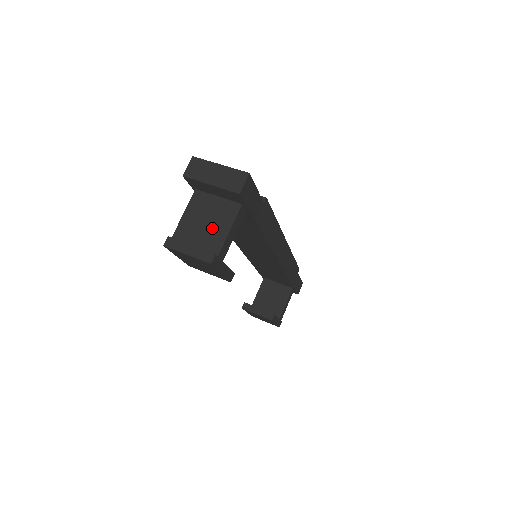
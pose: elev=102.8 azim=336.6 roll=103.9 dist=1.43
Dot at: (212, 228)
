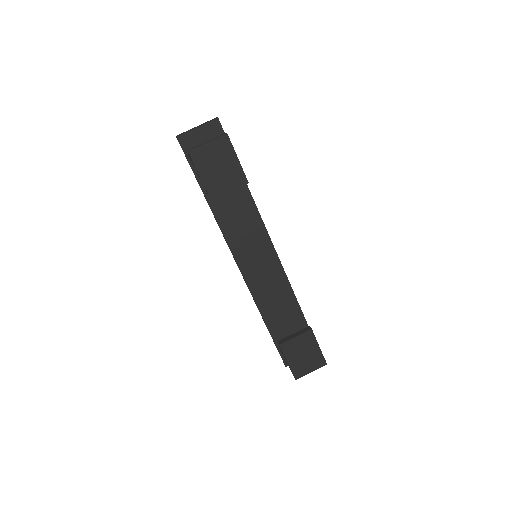
Dot at: occluded
